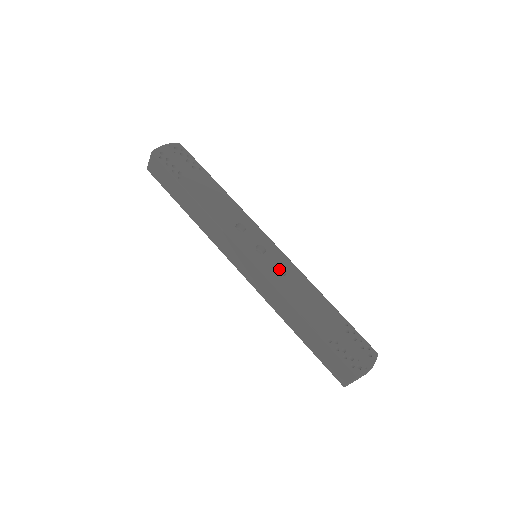
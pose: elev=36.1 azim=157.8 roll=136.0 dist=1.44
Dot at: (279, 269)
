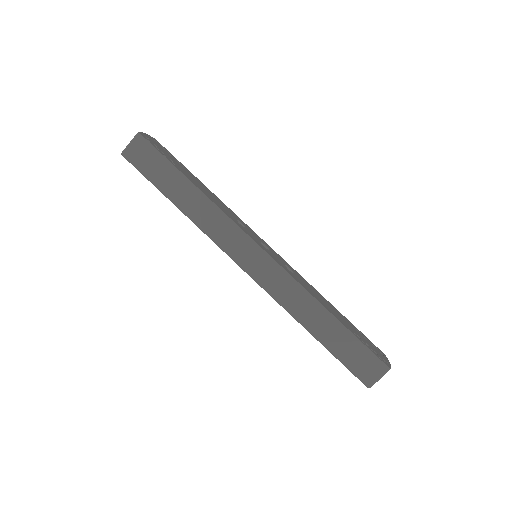
Dot at: occluded
